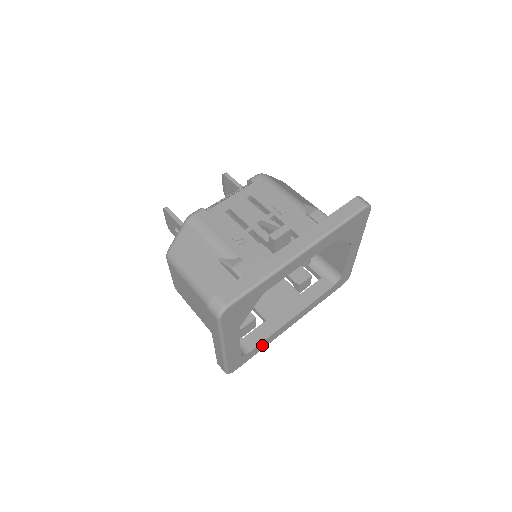
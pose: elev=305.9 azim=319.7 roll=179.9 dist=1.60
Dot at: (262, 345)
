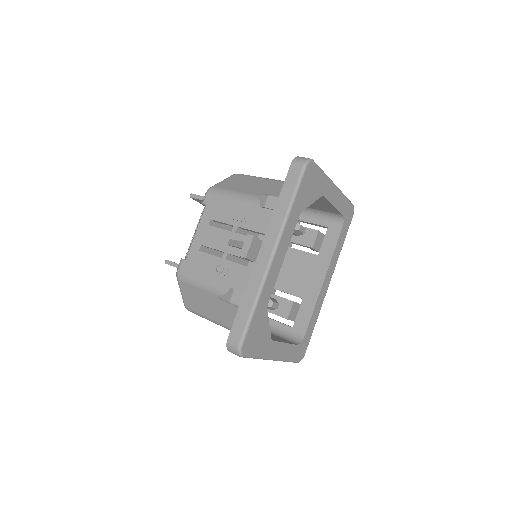
Dot at: (312, 321)
